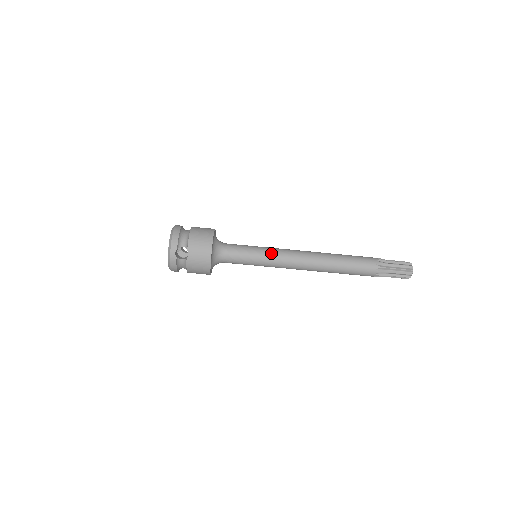
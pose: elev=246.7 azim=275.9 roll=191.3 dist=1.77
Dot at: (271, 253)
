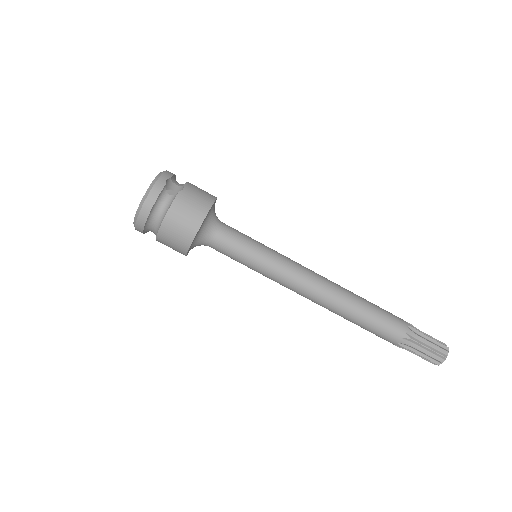
Dot at: occluded
